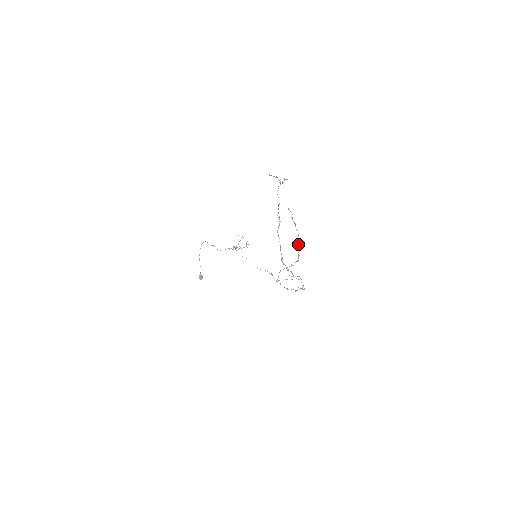
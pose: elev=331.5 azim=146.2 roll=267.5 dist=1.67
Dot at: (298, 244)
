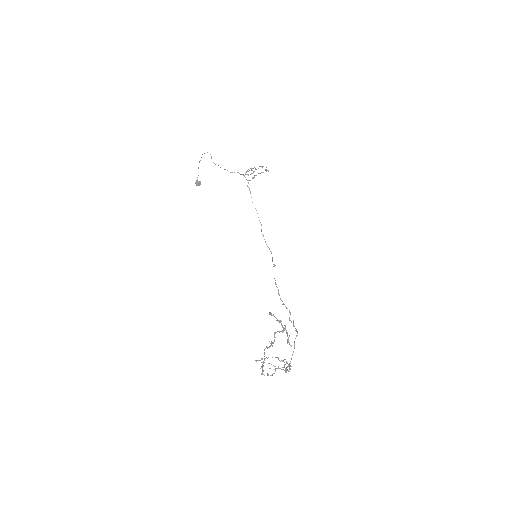
Dot at: (289, 367)
